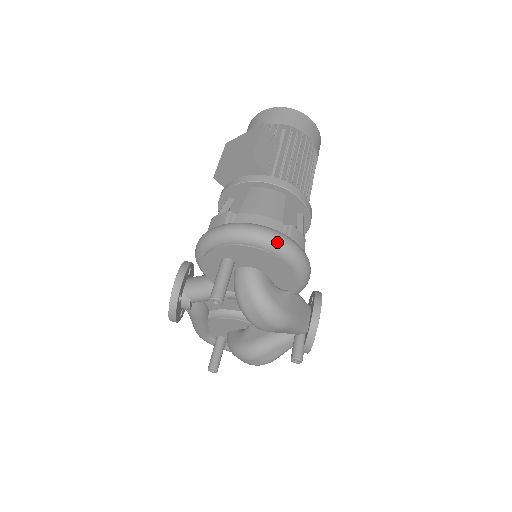
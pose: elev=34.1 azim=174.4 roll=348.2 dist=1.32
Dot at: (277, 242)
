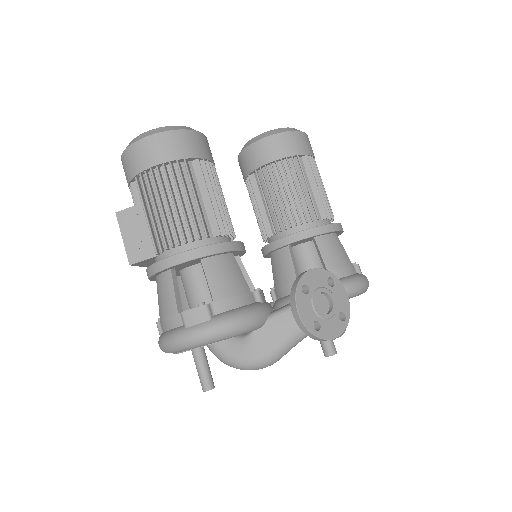
Dot at: (178, 346)
